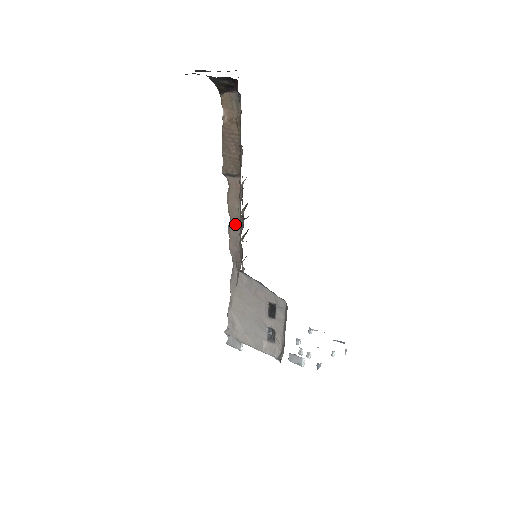
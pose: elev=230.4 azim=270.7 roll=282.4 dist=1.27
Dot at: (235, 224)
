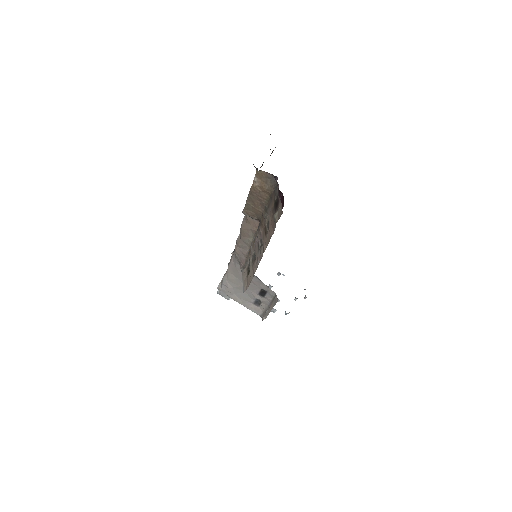
Dot at: (245, 242)
